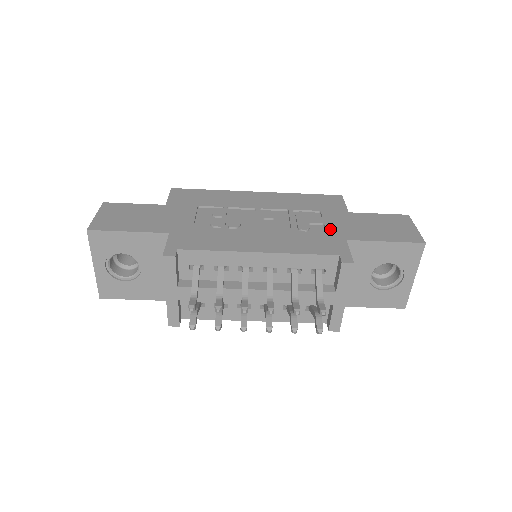
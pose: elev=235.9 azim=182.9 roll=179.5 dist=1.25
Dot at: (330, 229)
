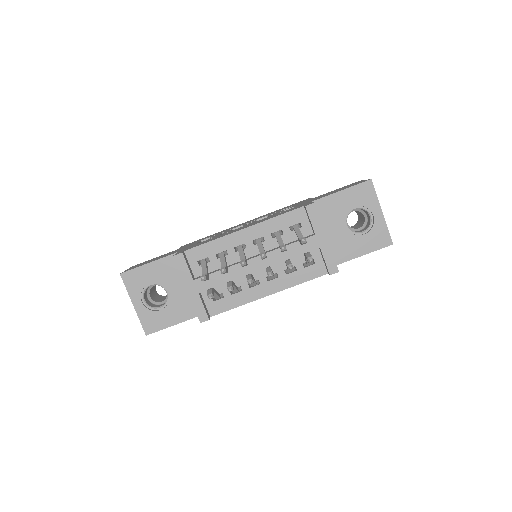
Dot at: (298, 205)
